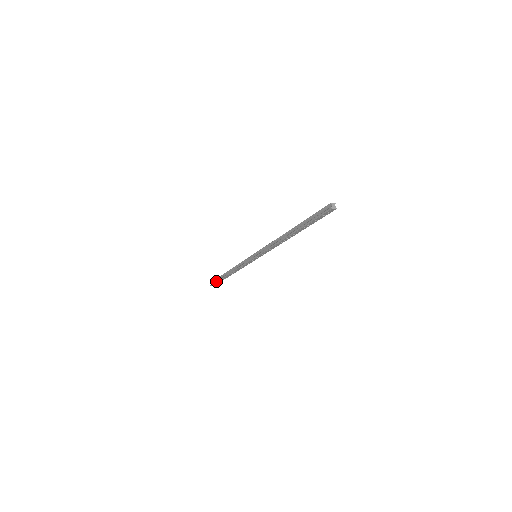
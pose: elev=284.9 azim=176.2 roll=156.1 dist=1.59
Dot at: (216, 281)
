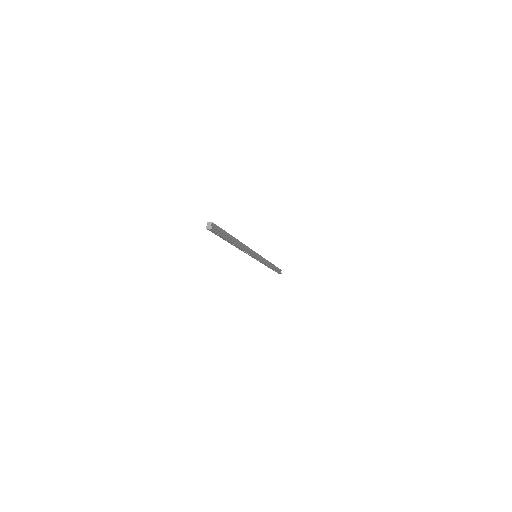
Dot at: occluded
